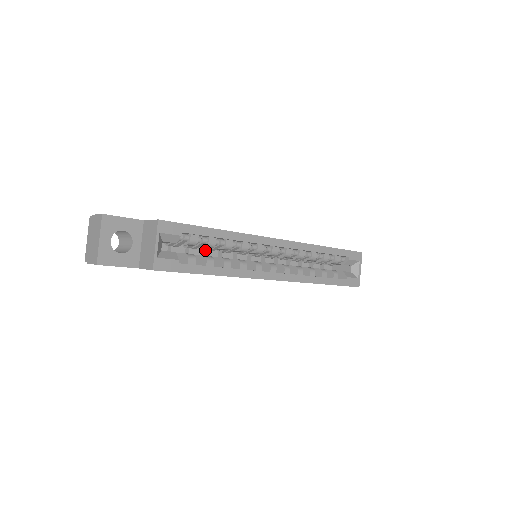
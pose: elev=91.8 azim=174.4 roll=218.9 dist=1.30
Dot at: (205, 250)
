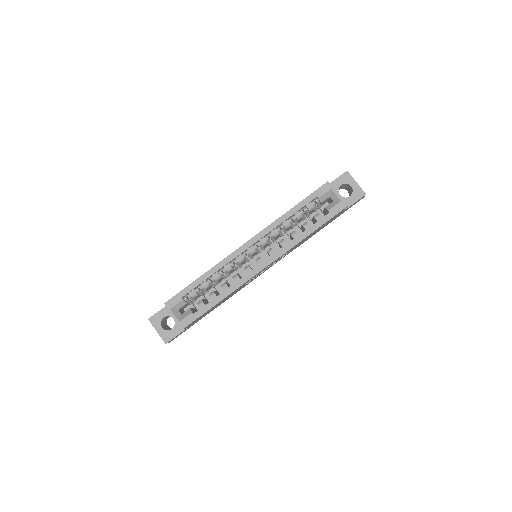
Dot at: (221, 283)
